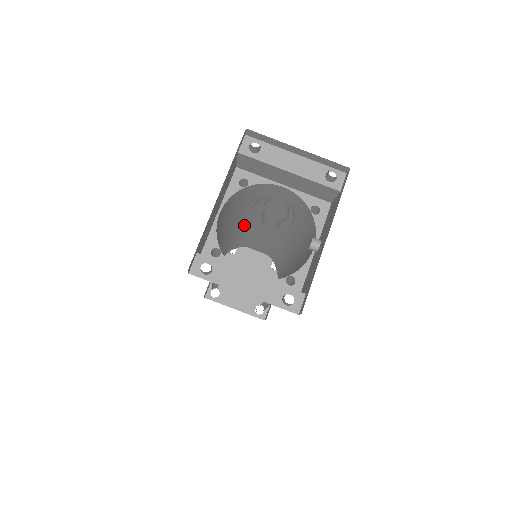
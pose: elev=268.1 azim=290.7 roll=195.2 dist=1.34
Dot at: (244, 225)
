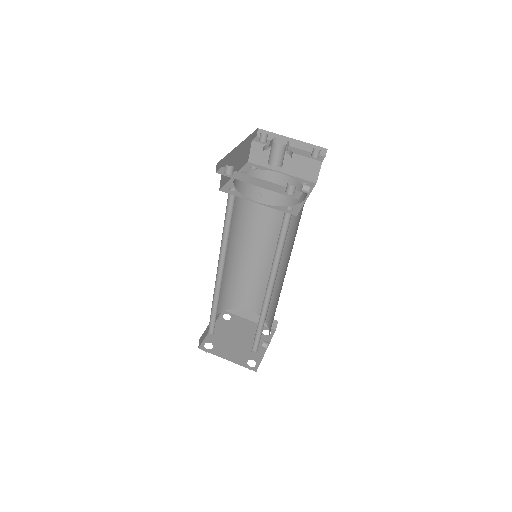
Dot at: (245, 252)
